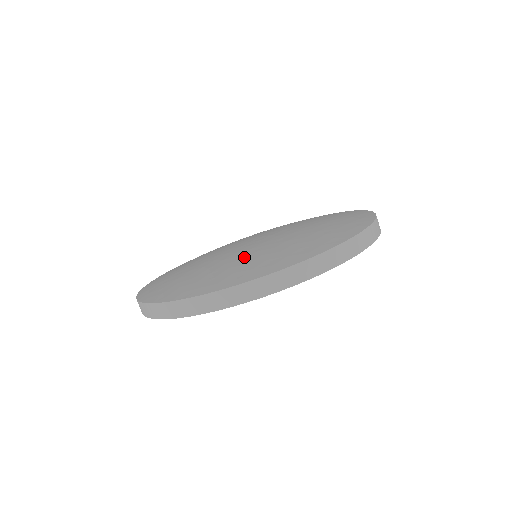
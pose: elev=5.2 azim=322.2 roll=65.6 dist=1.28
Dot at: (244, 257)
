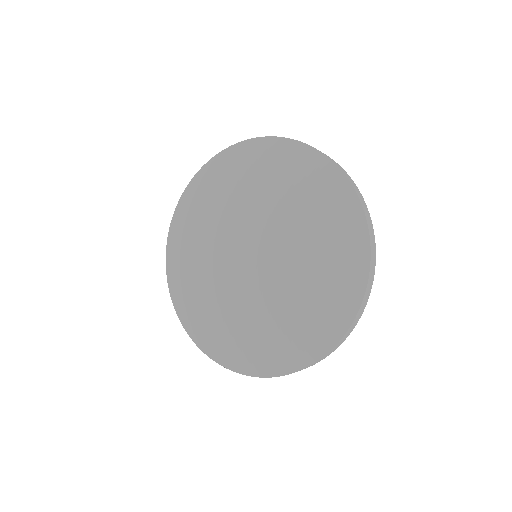
Dot at: (266, 315)
